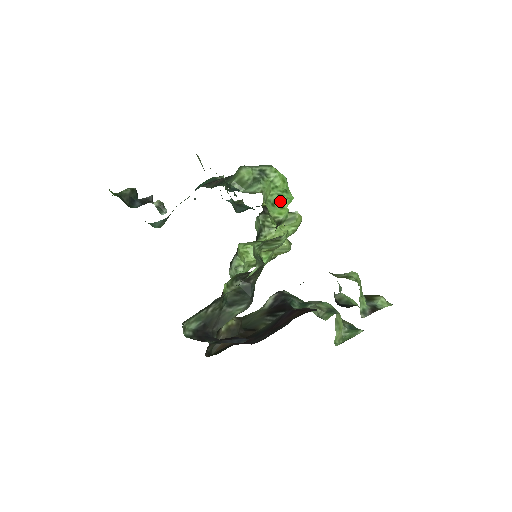
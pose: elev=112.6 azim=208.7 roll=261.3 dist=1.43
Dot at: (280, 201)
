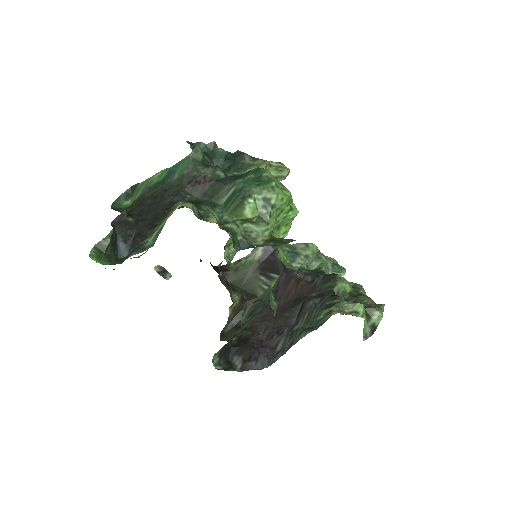
Dot at: (285, 221)
